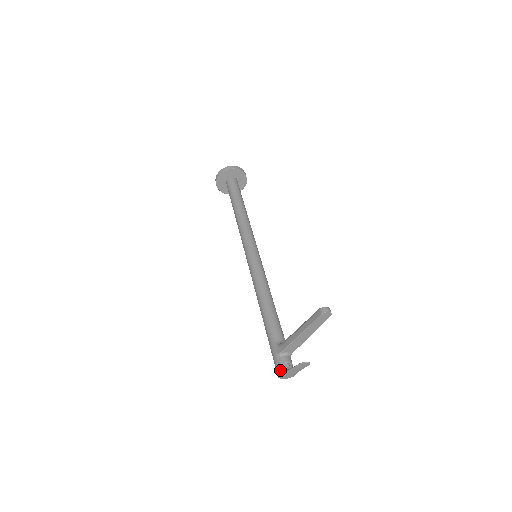
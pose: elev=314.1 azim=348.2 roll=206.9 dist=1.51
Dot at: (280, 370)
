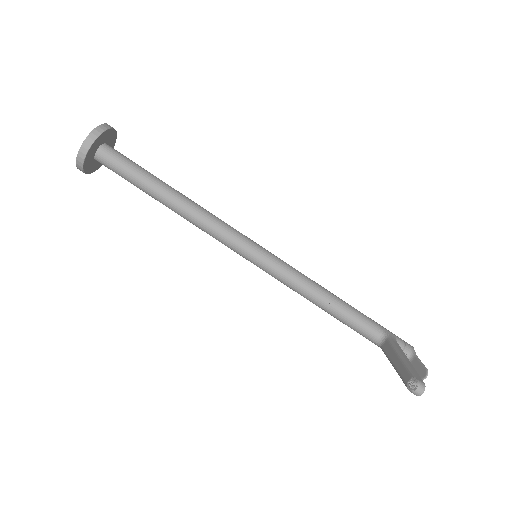
Dot at: occluded
